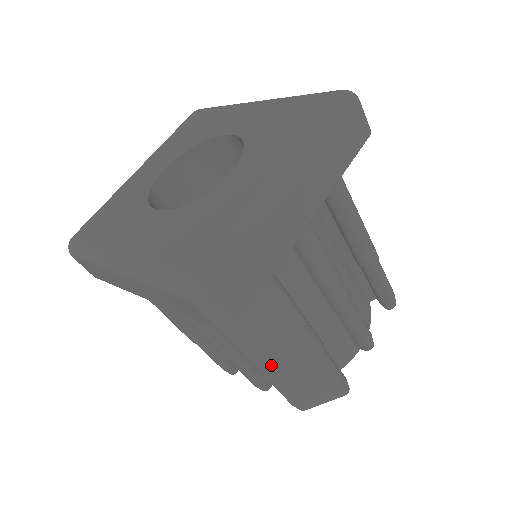
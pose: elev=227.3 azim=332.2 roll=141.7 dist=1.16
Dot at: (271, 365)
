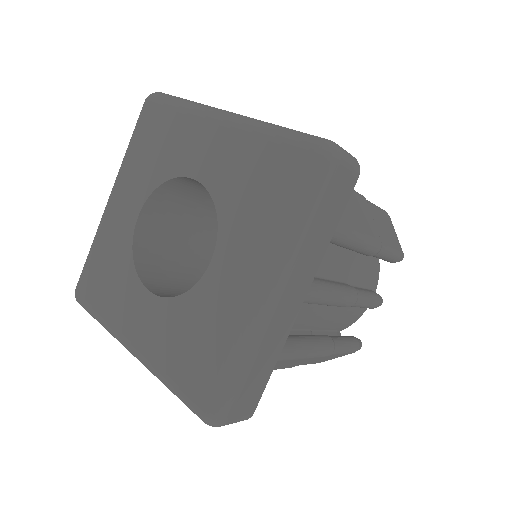
Dot at: occluded
